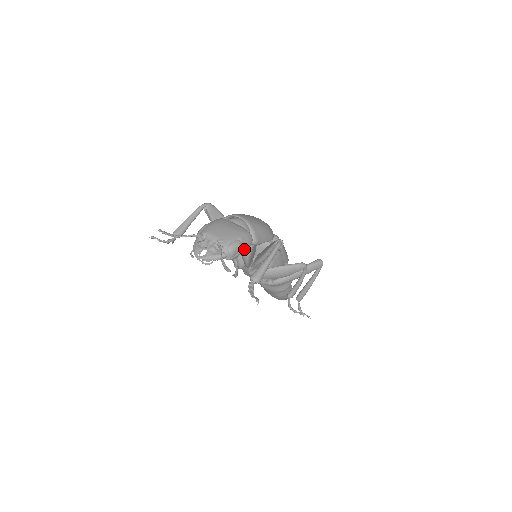
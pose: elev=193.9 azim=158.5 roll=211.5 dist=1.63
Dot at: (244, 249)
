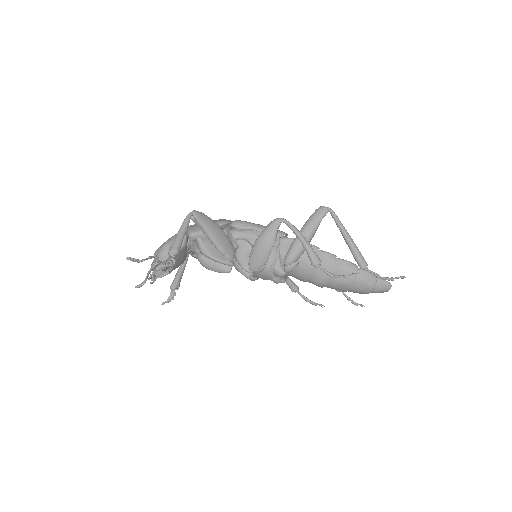
Dot at: occluded
